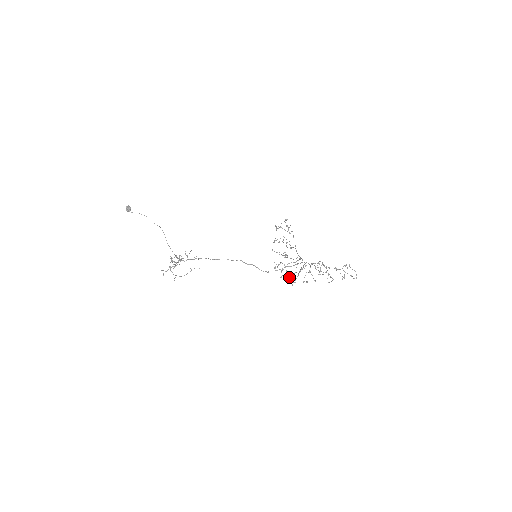
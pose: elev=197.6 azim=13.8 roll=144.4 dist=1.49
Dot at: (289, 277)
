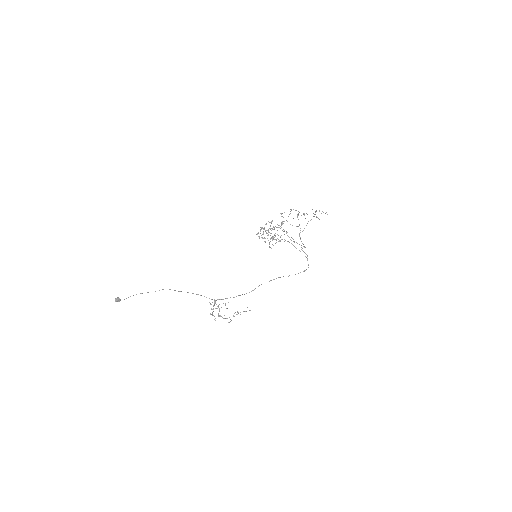
Dot at: occluded
